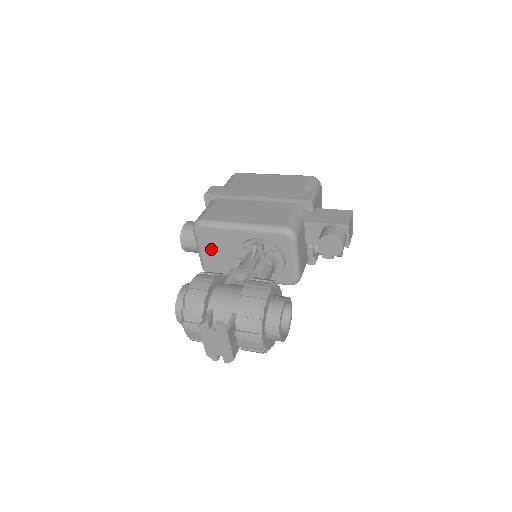
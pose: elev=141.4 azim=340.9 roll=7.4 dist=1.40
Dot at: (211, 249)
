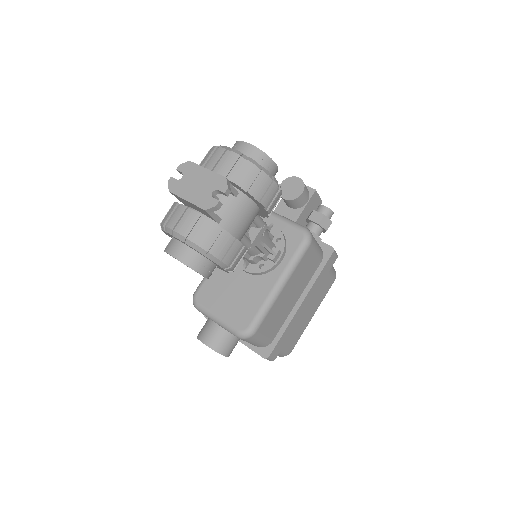
Dot at: (222, 301)
